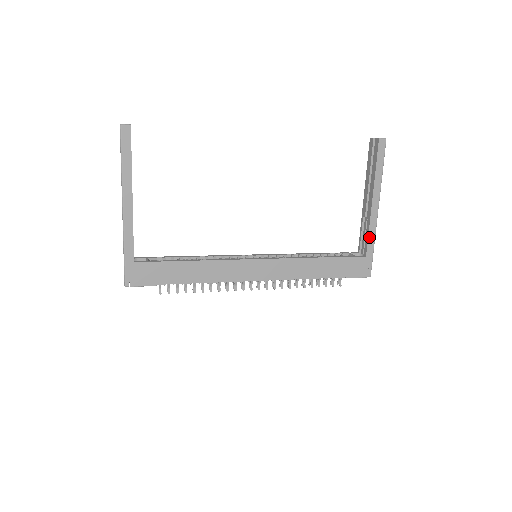
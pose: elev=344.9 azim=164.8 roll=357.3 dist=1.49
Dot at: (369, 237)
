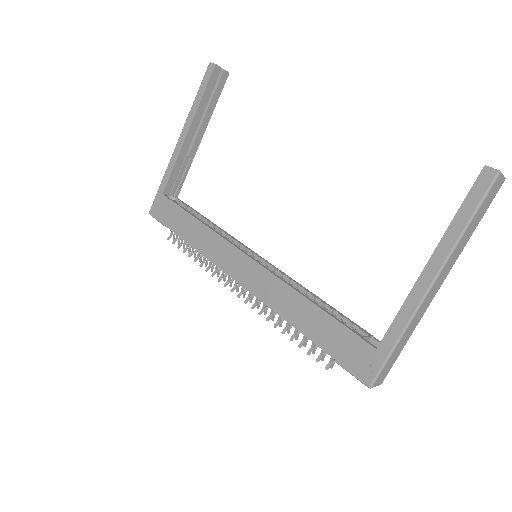
Dot at: (395, 321)
